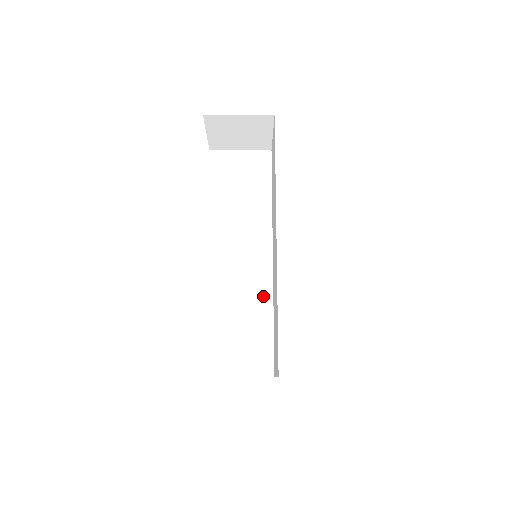
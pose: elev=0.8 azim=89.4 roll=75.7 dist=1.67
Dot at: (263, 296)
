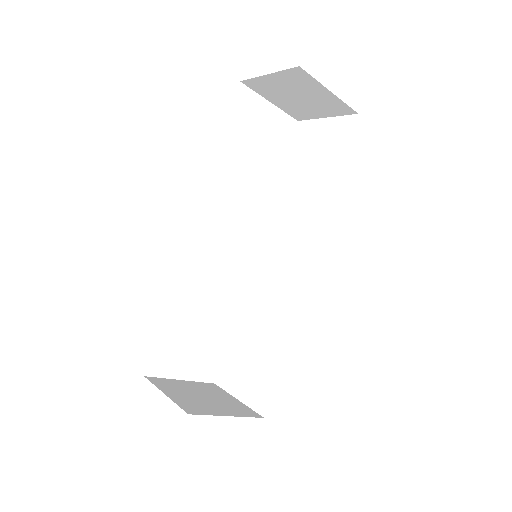
Dot at: (233, 294)
